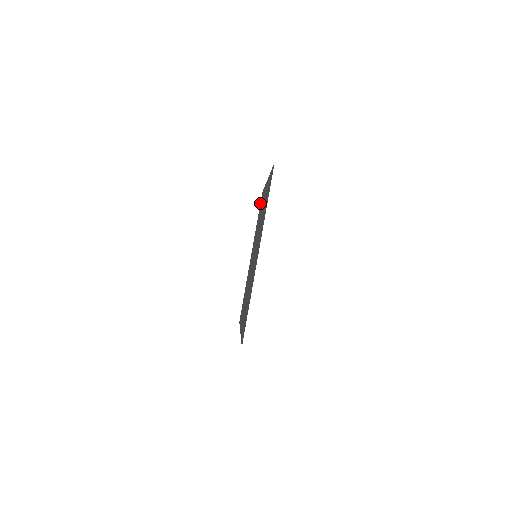
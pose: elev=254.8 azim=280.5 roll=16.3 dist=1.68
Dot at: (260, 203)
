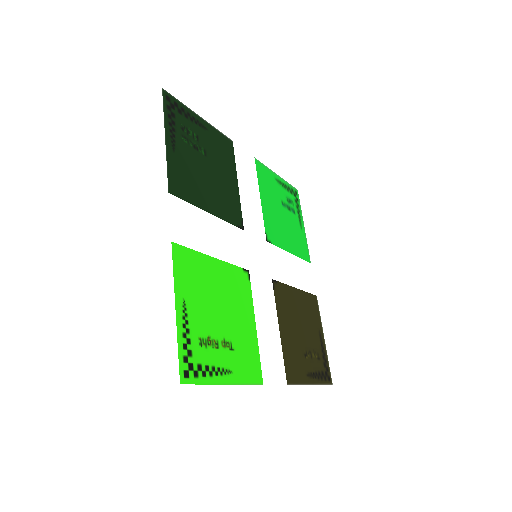
Dot at: occluded
